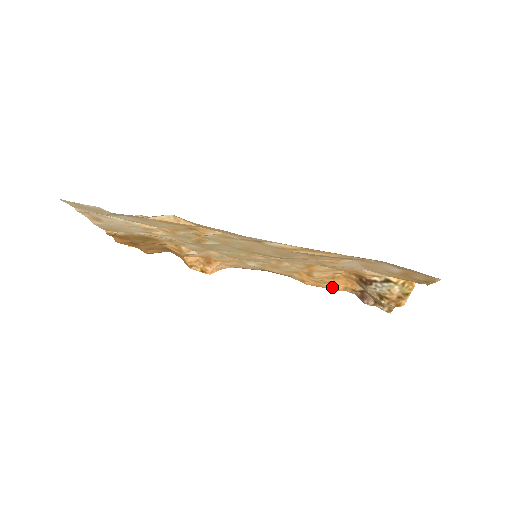
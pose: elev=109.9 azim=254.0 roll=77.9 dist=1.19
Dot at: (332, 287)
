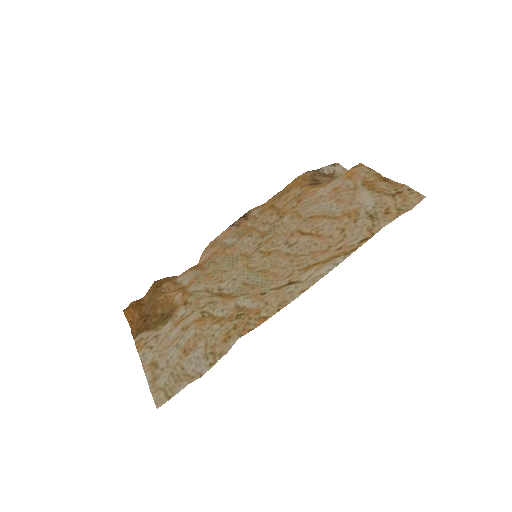
Dot at: (284, 189)
